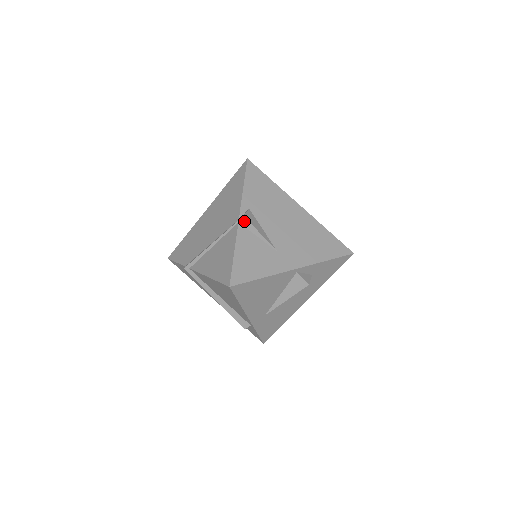
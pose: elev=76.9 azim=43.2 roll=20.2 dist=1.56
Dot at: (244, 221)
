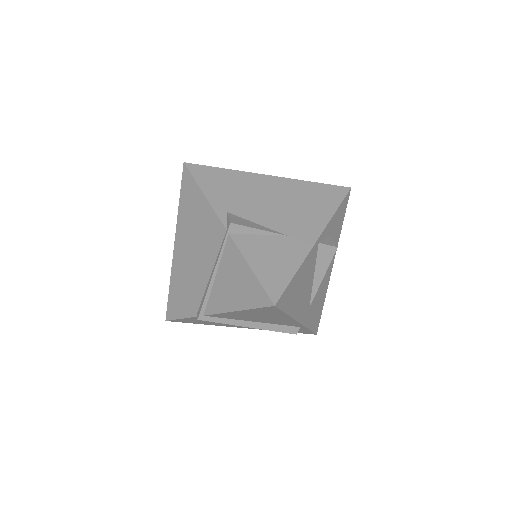
Dot at: (234, 228)
